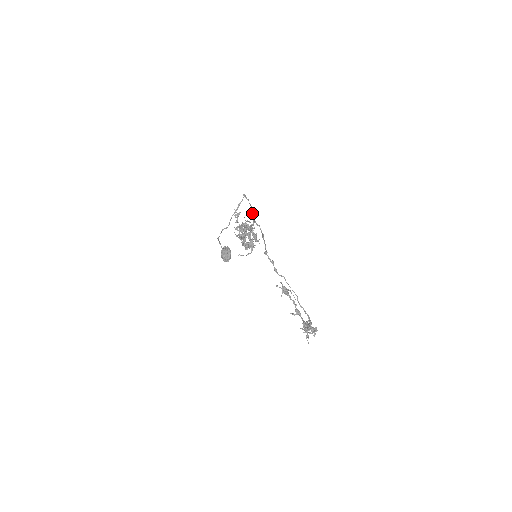
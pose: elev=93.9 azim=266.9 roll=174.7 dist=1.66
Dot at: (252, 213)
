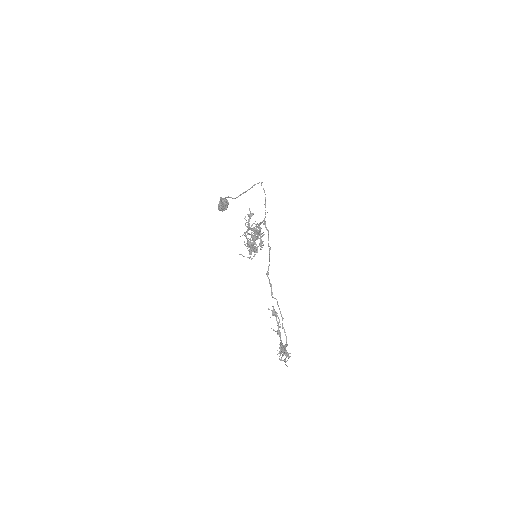
Dot at: (265, 210)
